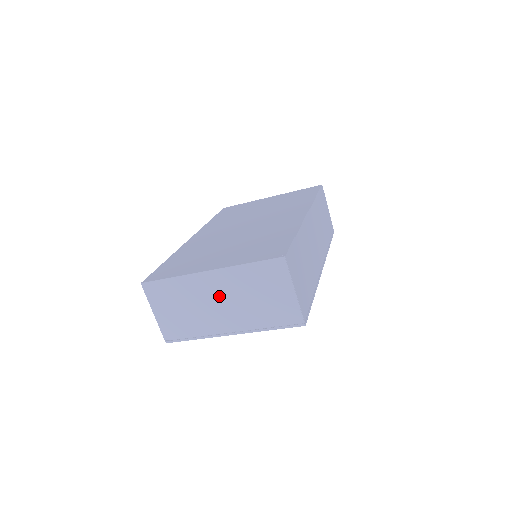
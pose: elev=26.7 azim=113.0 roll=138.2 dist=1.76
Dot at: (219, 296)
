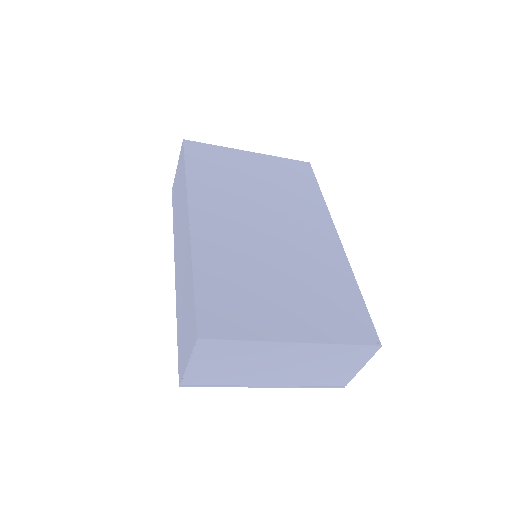
Dot at: (286, 361)
